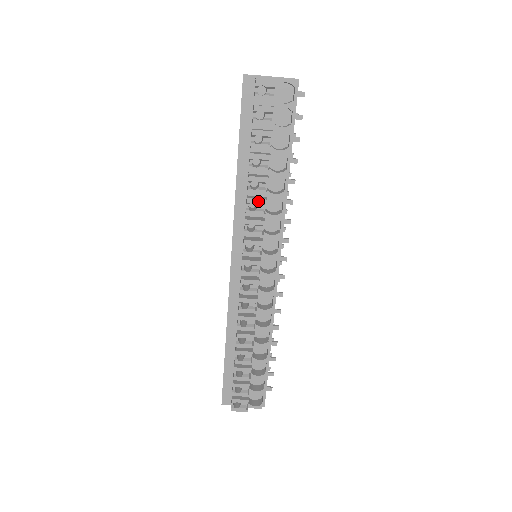
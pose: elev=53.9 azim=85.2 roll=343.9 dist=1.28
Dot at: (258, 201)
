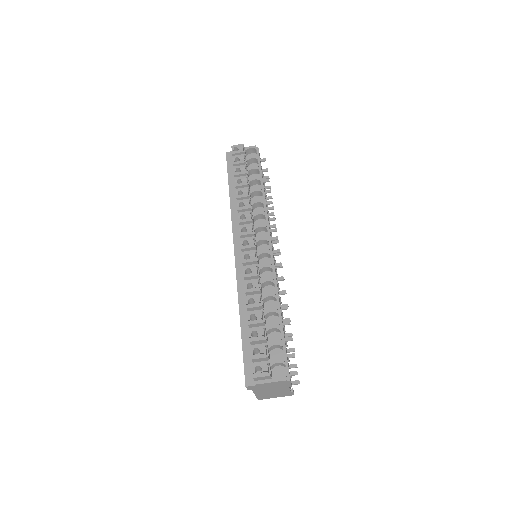
Dot at: (244, 201)
